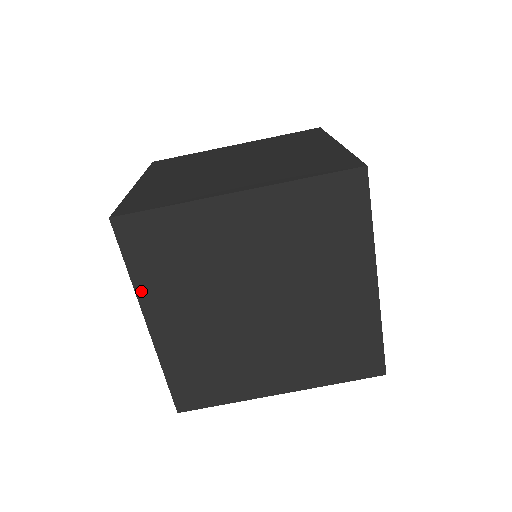
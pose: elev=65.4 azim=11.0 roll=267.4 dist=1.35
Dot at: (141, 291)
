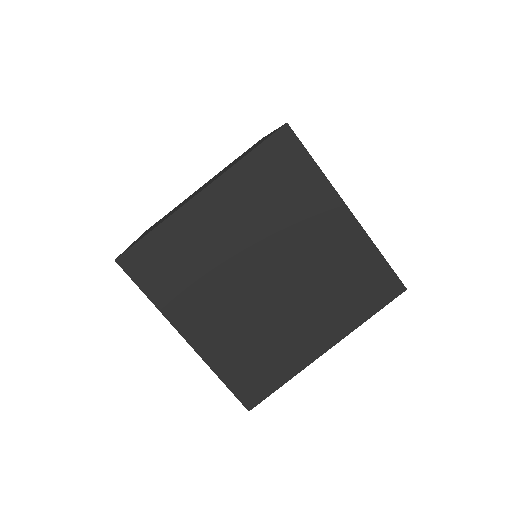
Dot at: (166, 310)
